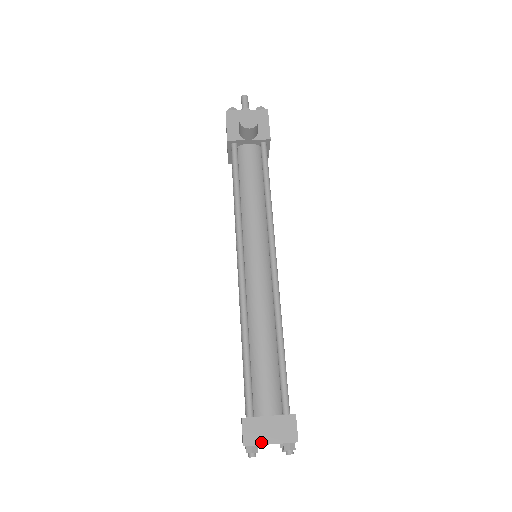
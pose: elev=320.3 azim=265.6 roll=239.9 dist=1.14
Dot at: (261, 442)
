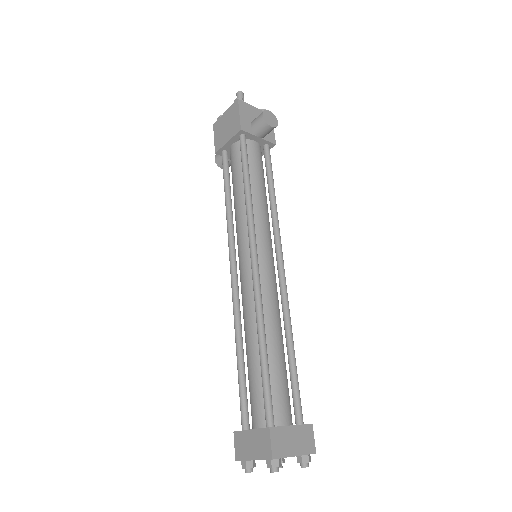
Dot at: (287, 454)
